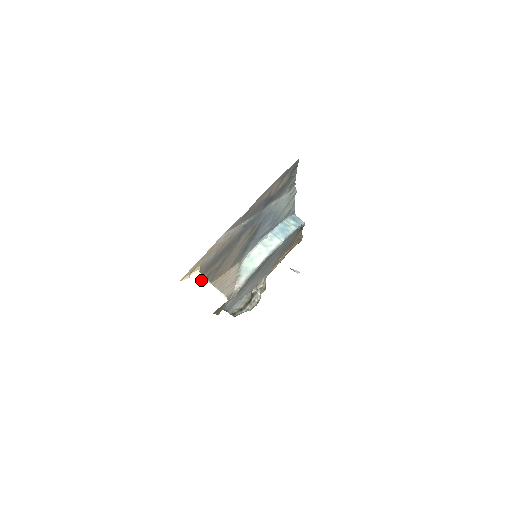
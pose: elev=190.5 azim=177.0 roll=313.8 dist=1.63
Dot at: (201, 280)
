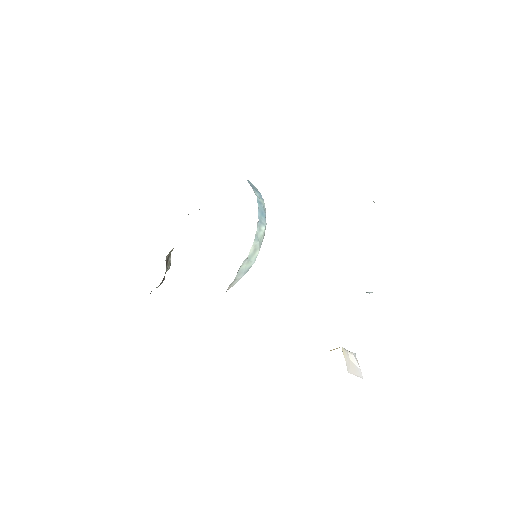
Dot at: (347, 355)
